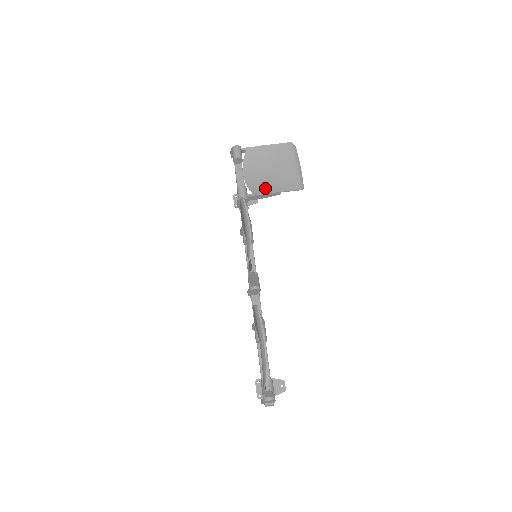
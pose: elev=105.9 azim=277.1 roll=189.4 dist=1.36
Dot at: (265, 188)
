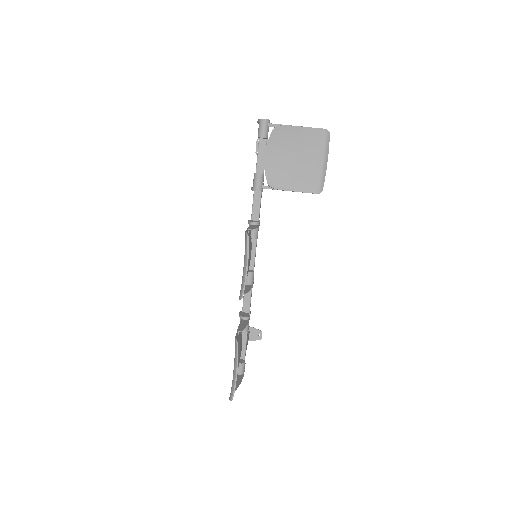
Dot at: (283, 182)
